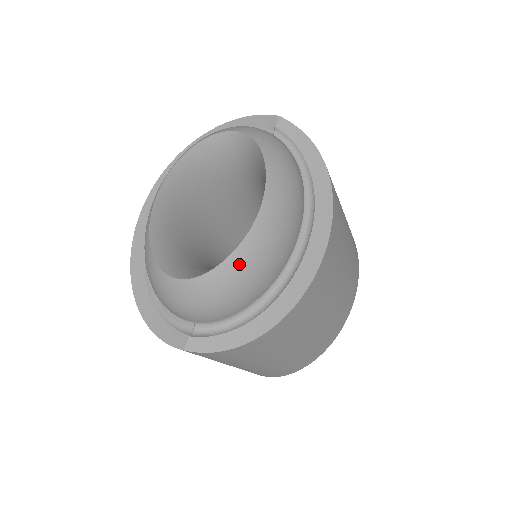
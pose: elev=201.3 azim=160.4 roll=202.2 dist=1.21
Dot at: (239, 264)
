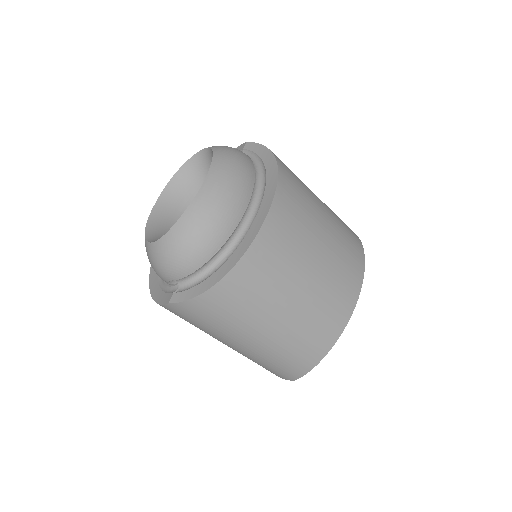
Dot at: (191, 219)
